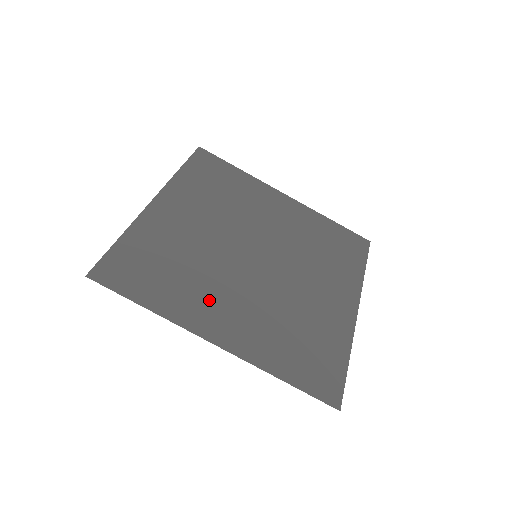
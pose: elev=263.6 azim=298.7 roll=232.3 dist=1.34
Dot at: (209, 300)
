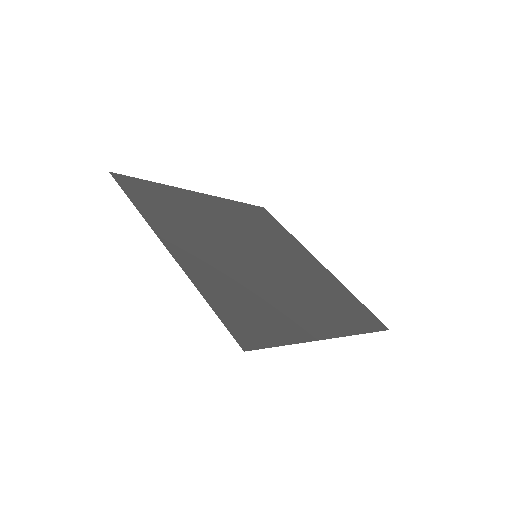
Dot at: (187, 235)
